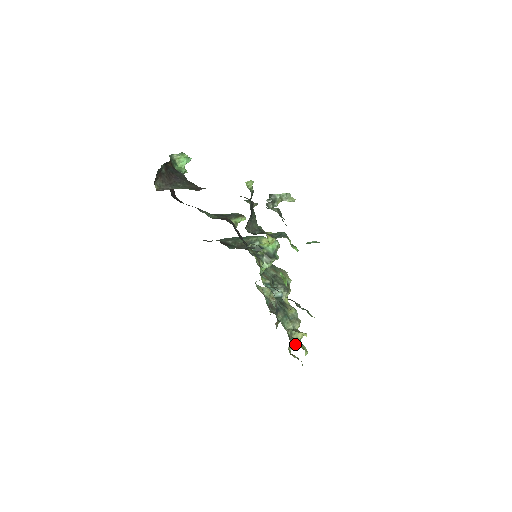
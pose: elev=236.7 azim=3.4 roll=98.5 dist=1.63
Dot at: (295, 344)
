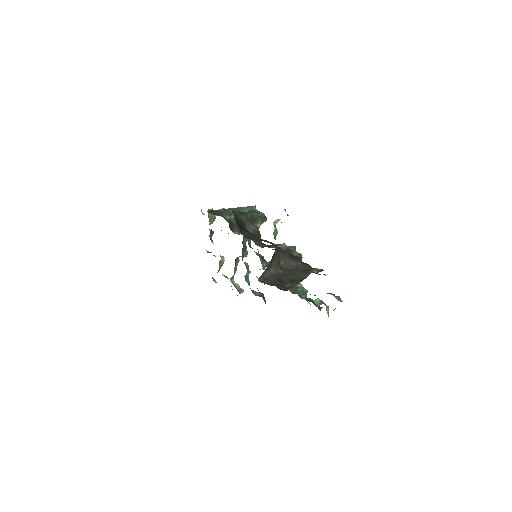
Dot at: occluded
